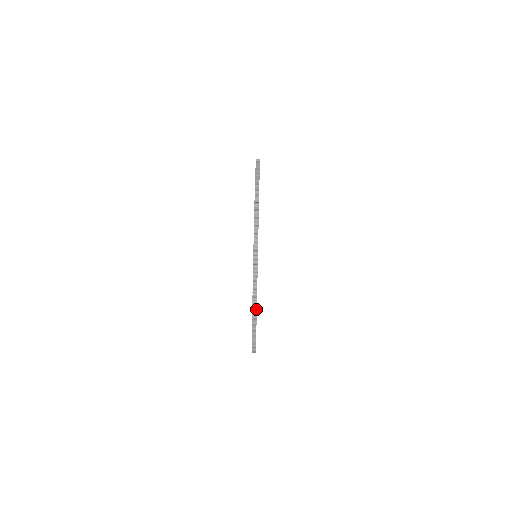
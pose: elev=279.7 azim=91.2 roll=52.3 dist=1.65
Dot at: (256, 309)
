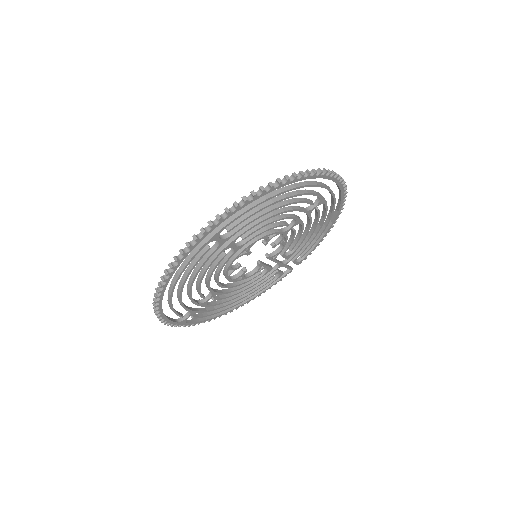
Dot at: (233, 211)
